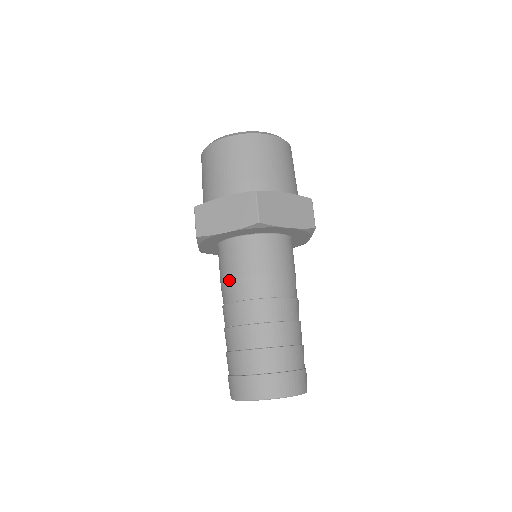
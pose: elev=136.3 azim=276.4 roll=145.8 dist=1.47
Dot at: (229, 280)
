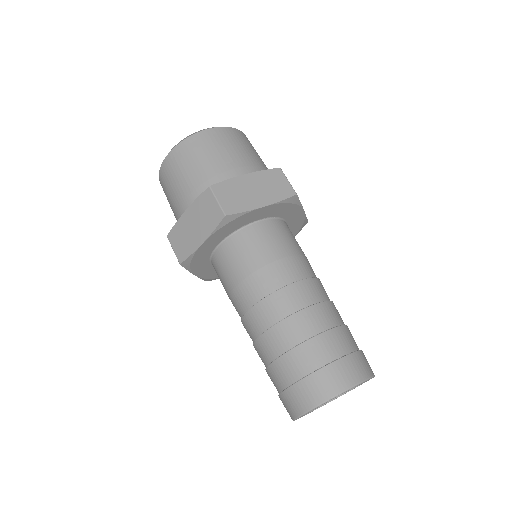
Dot at: (266, 266)
